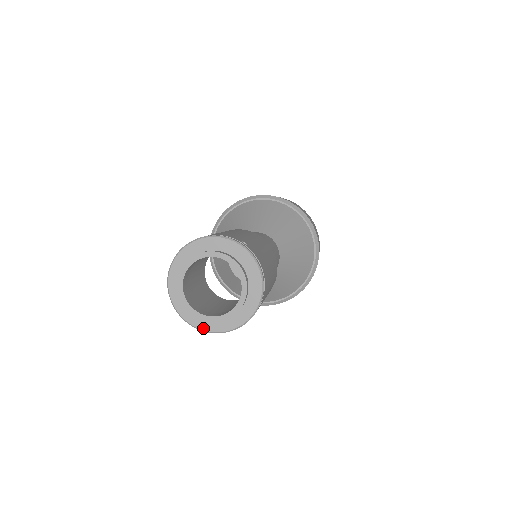
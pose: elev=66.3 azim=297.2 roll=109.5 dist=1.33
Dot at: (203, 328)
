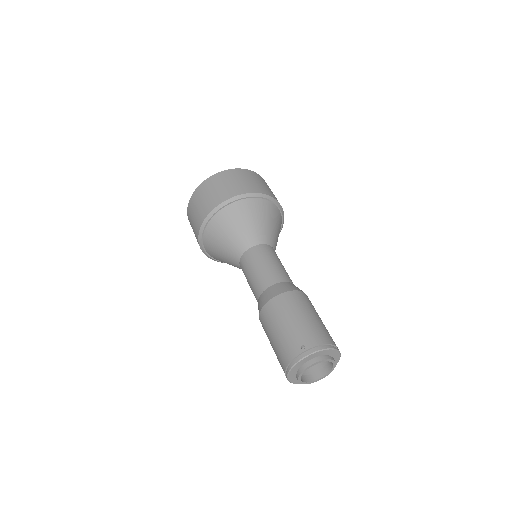
Dot at: occluded
